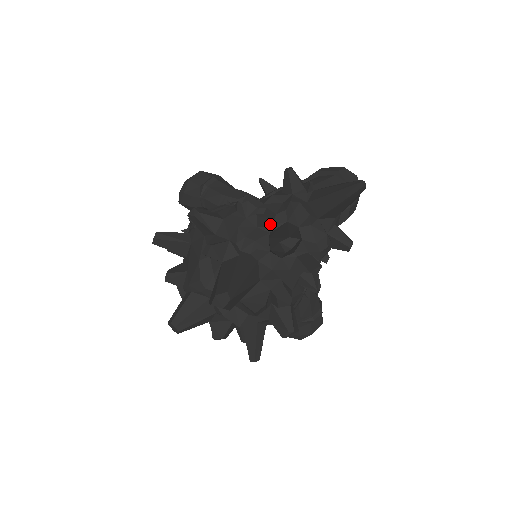
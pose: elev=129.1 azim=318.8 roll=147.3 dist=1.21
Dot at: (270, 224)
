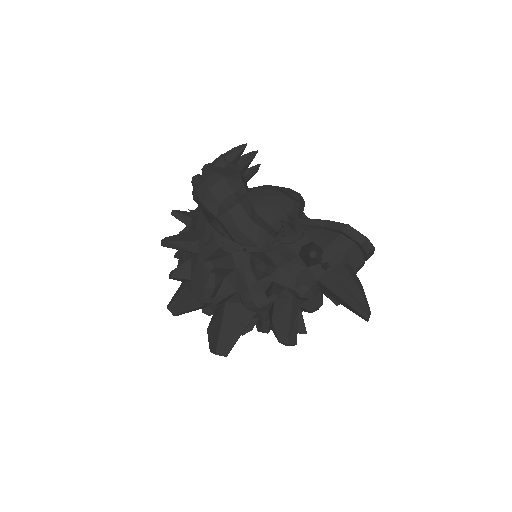
Dot at: occluded
